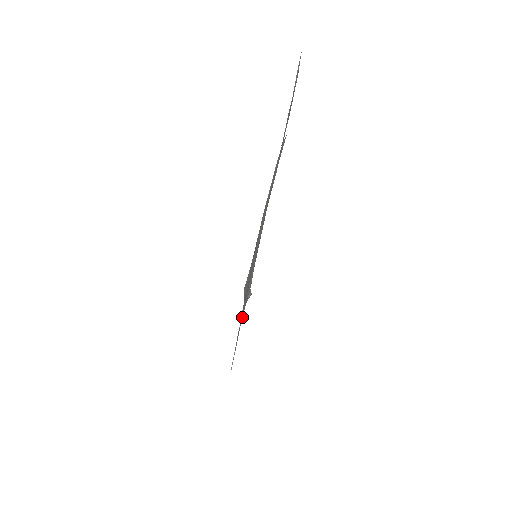
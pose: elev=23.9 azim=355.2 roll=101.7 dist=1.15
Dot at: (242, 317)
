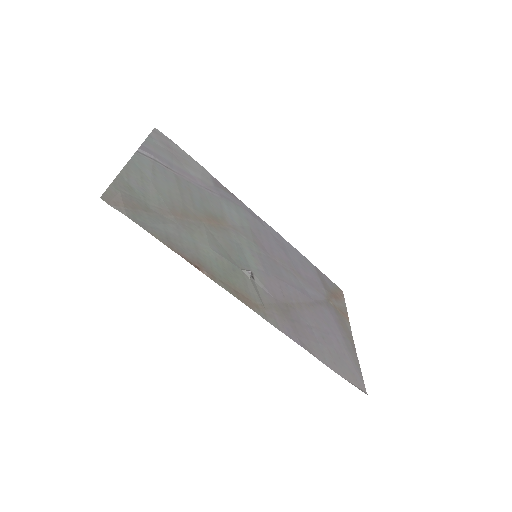
Dot at: (233, 280)
